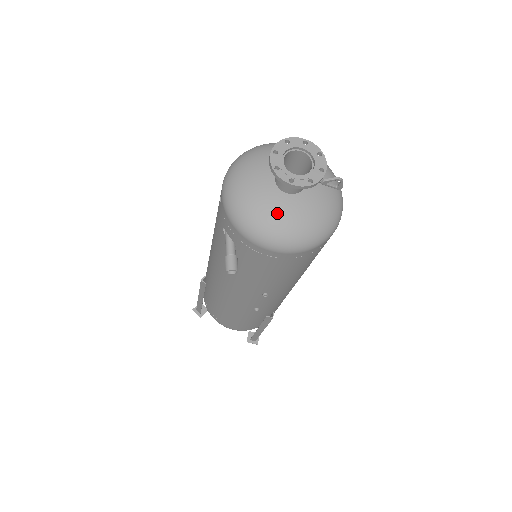
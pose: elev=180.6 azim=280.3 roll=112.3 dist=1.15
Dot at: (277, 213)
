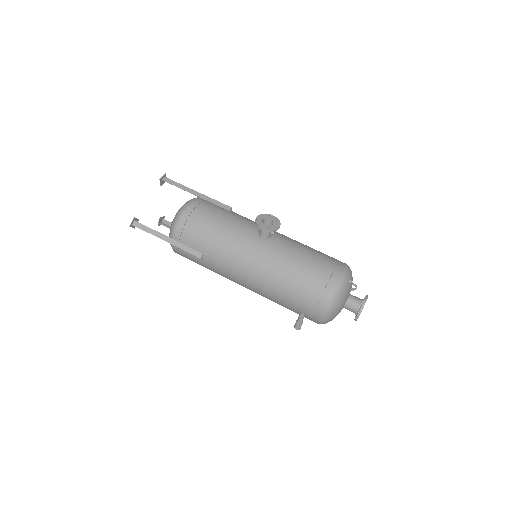
Dot at: occluded
